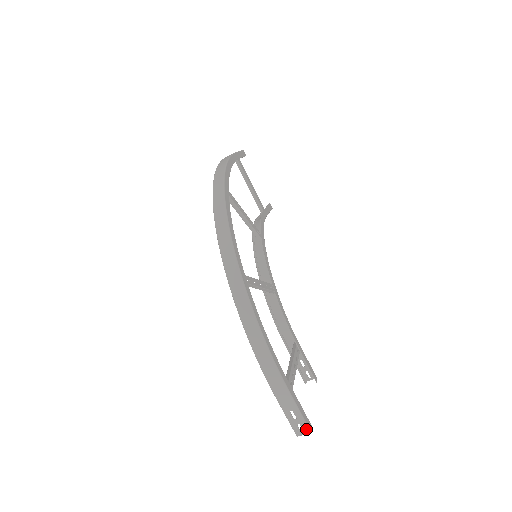
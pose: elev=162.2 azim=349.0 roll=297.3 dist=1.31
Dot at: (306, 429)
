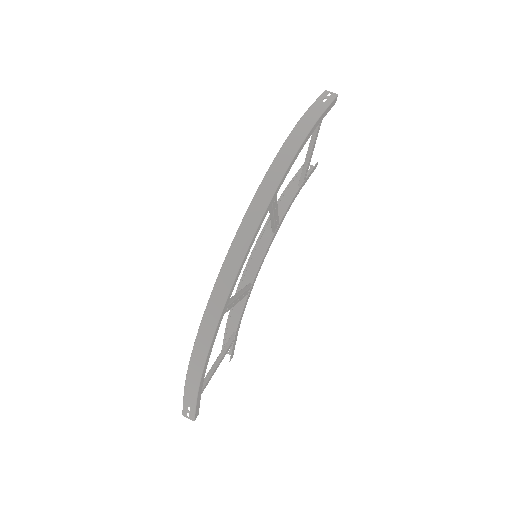
Dot at: (192, 418)
